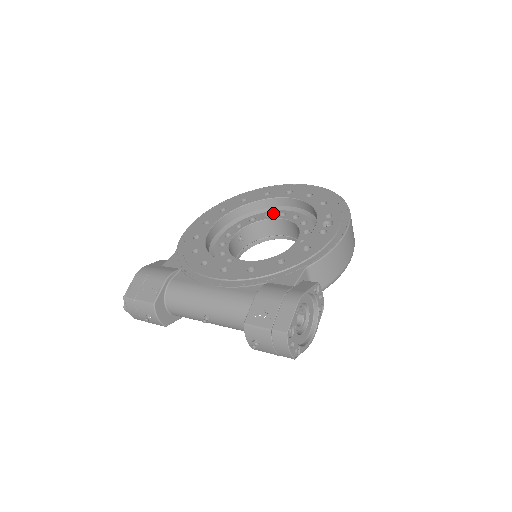
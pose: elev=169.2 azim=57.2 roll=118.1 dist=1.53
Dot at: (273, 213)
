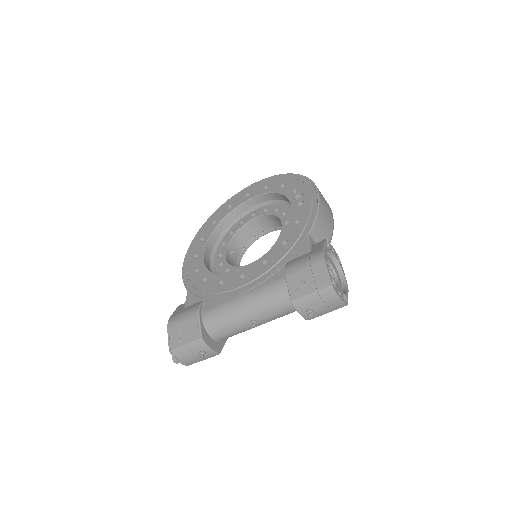
Dot at: (245, 218)
